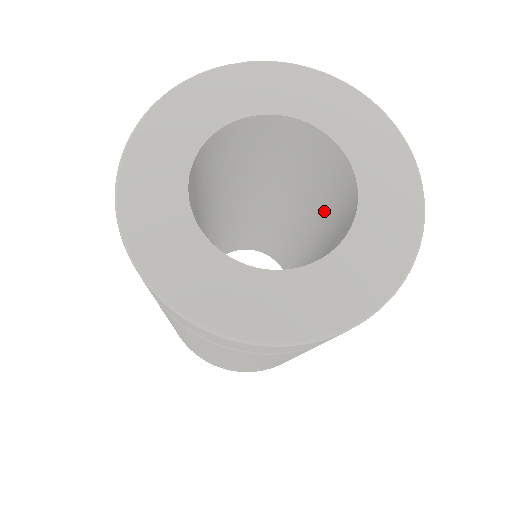
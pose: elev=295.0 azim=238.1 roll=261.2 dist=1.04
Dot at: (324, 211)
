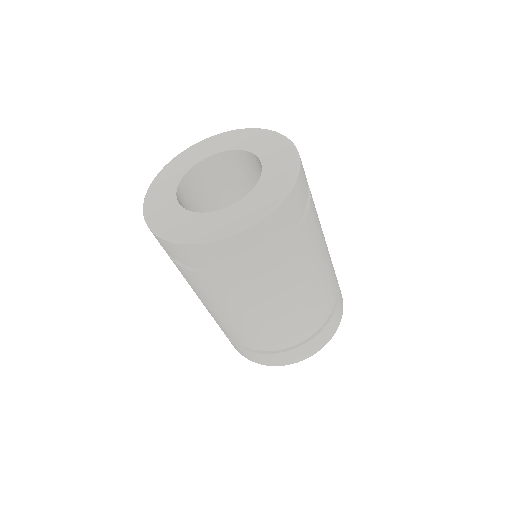
Dot at: occluded
